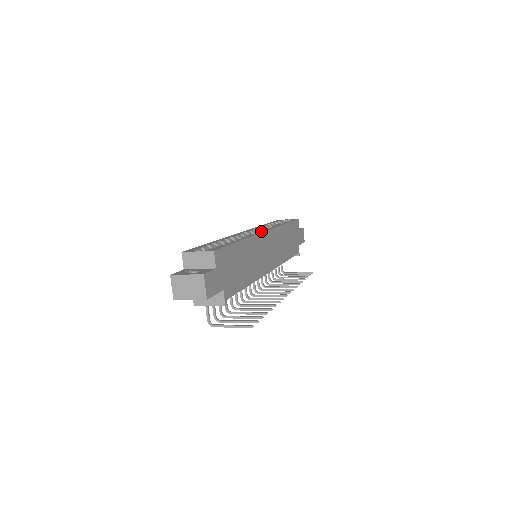
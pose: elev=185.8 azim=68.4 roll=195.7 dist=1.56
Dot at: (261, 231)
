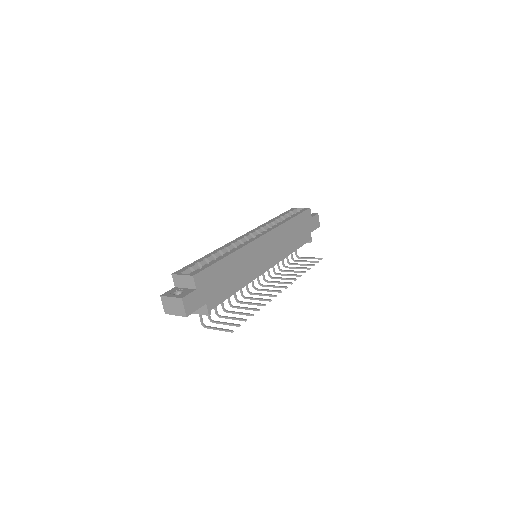
Dot at: (257, 236)
